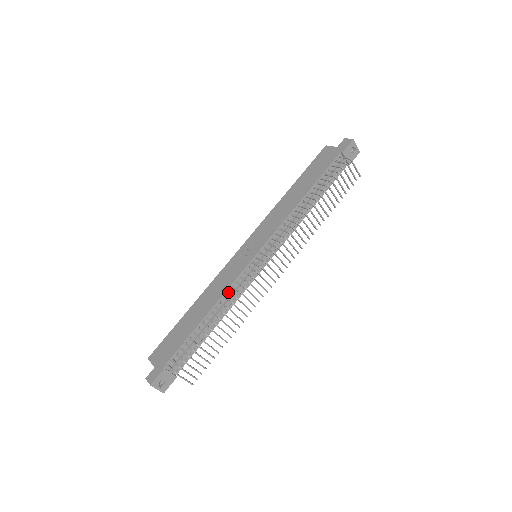
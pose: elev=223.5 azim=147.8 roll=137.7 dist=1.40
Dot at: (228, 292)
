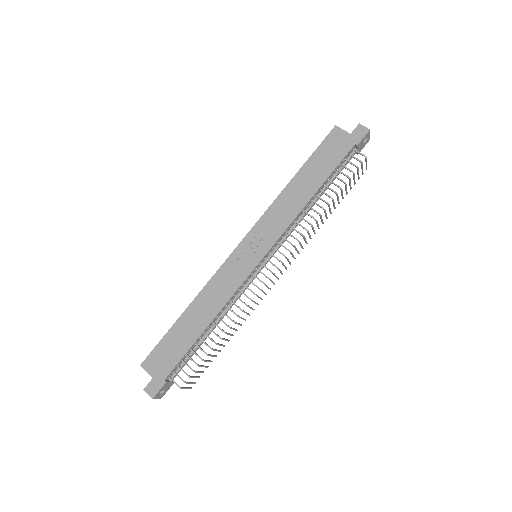
Dot at: (231, 301)
